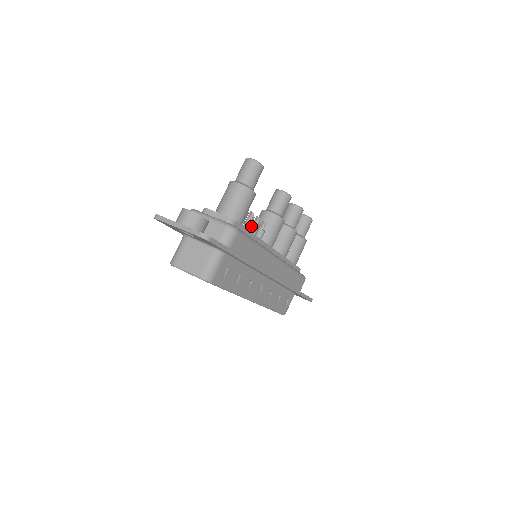
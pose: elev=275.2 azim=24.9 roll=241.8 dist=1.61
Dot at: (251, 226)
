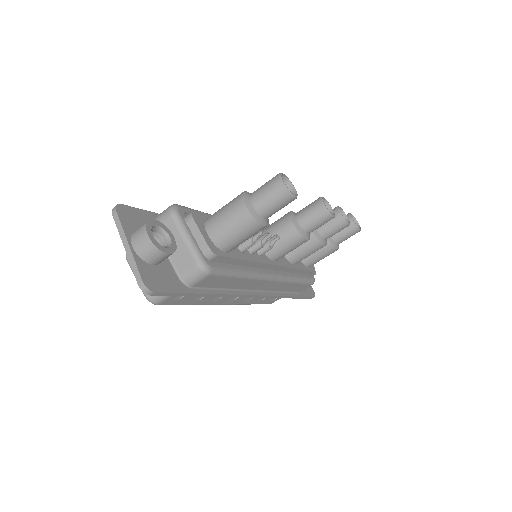
Dot at: occluded
